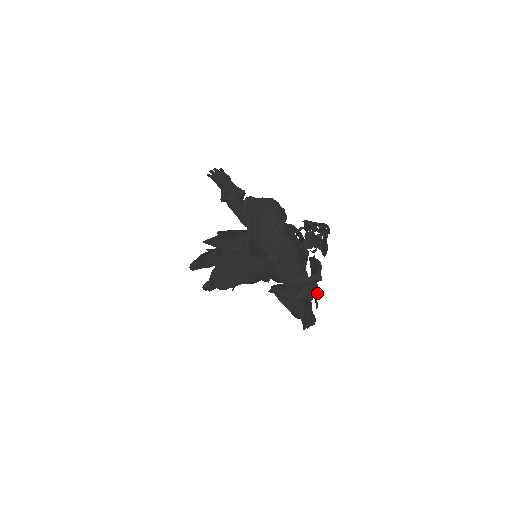
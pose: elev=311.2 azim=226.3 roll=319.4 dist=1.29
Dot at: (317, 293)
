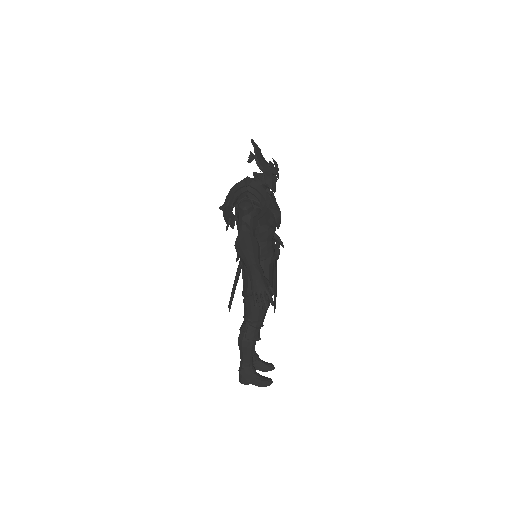
Dot at: (259, 222)
